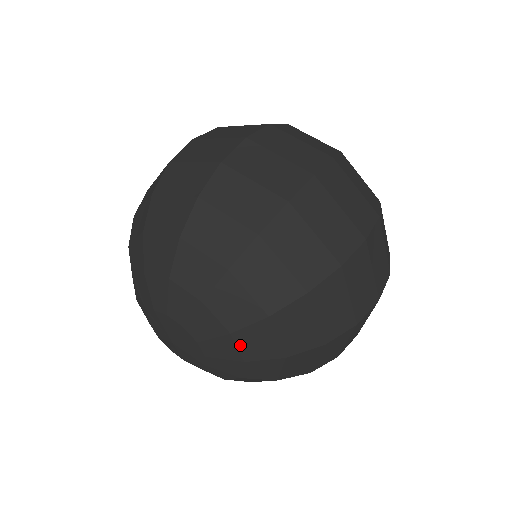
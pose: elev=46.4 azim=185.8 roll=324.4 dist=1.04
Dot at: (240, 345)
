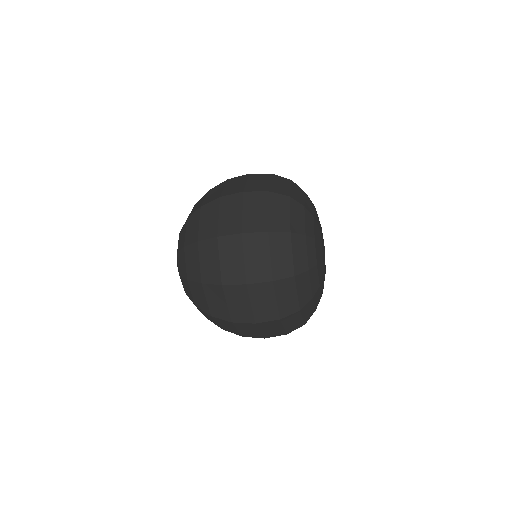
Dot at: occluded
